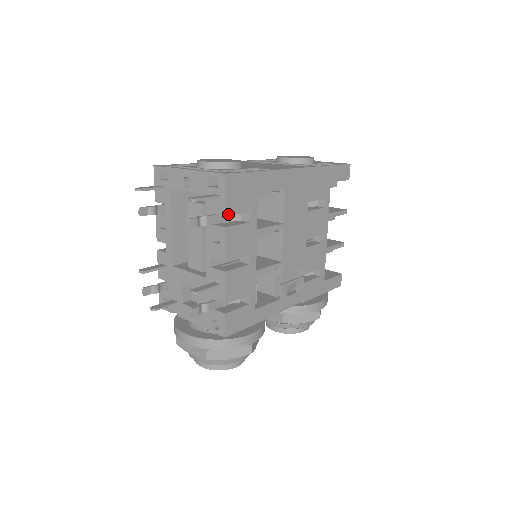
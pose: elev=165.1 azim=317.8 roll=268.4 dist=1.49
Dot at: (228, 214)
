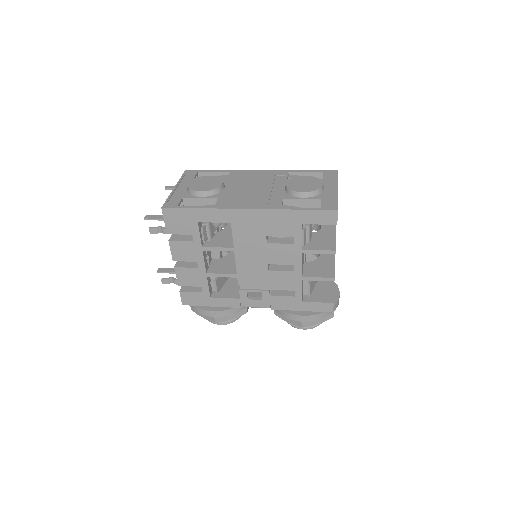
Dot at: (170, 233)
